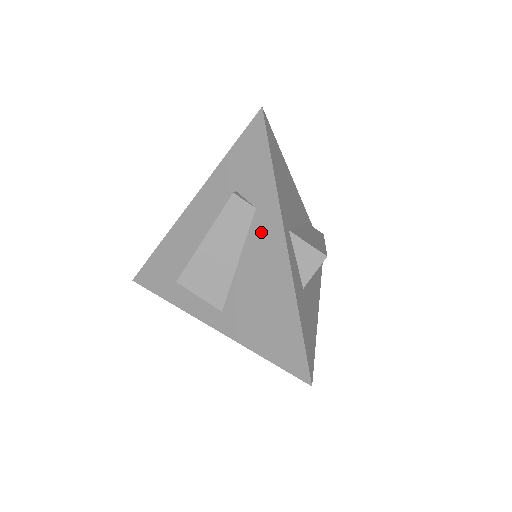
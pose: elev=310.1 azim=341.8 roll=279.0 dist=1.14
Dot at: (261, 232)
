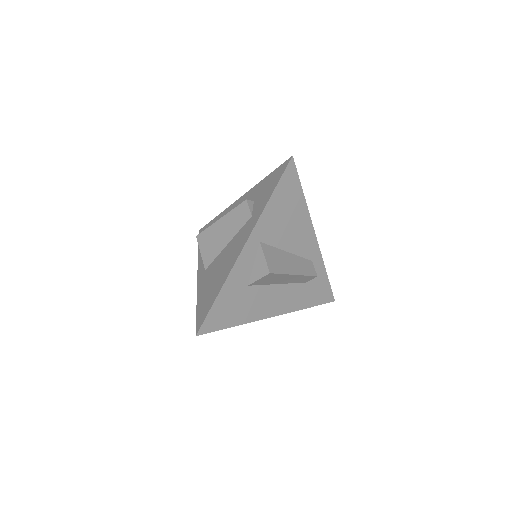
Dot at: (243, 232)
